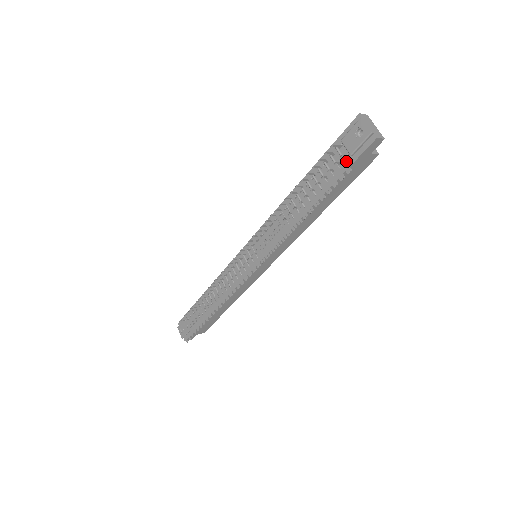
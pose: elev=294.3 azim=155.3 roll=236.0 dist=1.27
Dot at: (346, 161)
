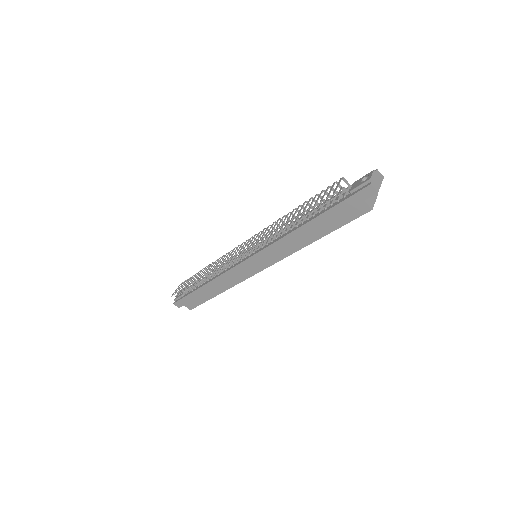
Dot at: occluded
